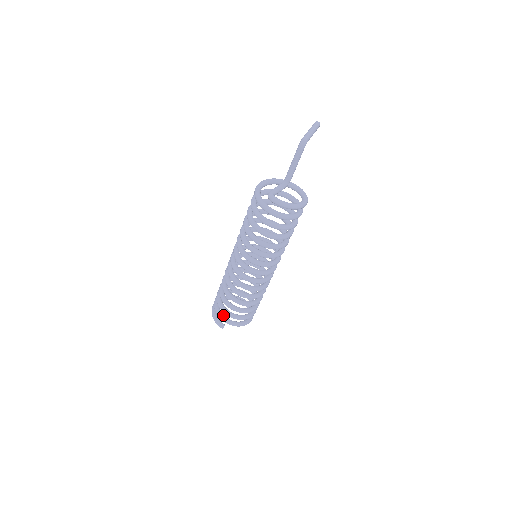
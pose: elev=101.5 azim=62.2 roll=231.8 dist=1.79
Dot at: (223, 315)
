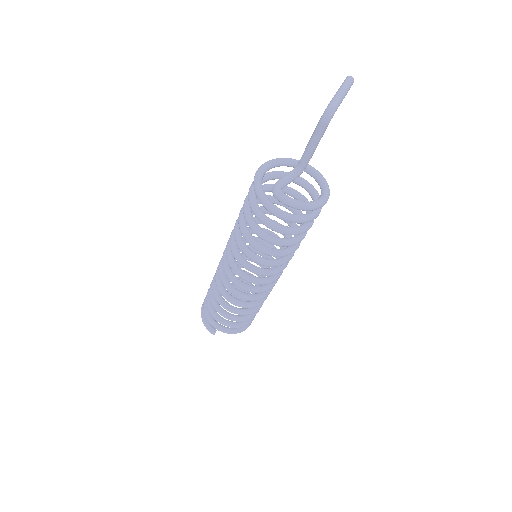
Dot at: (214, 320)
